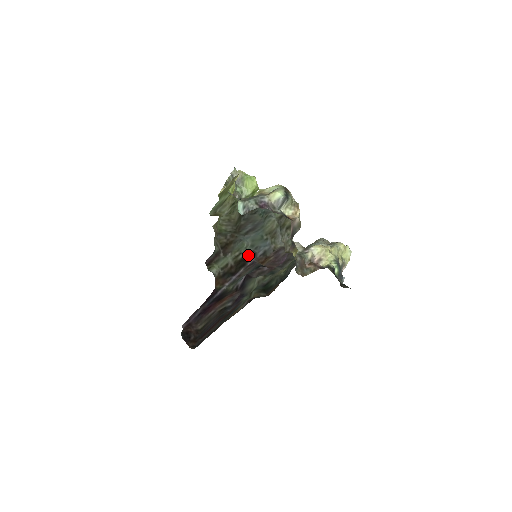
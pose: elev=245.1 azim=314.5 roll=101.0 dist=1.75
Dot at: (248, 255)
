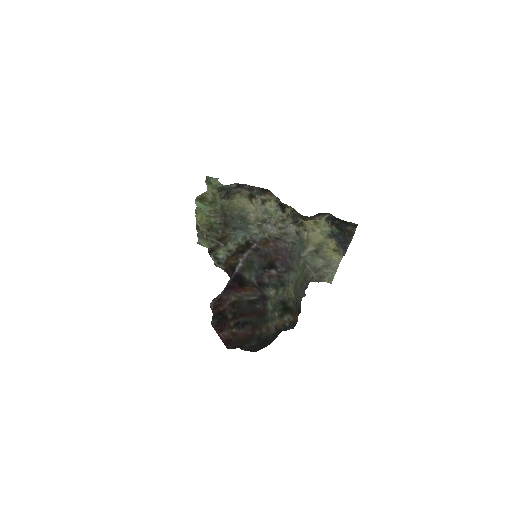
Dot at: (248, 241)
